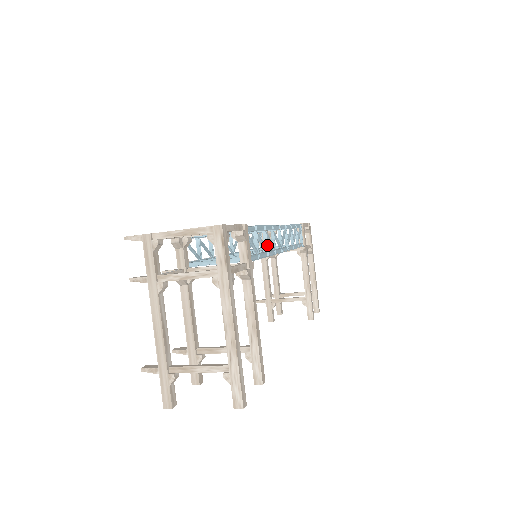
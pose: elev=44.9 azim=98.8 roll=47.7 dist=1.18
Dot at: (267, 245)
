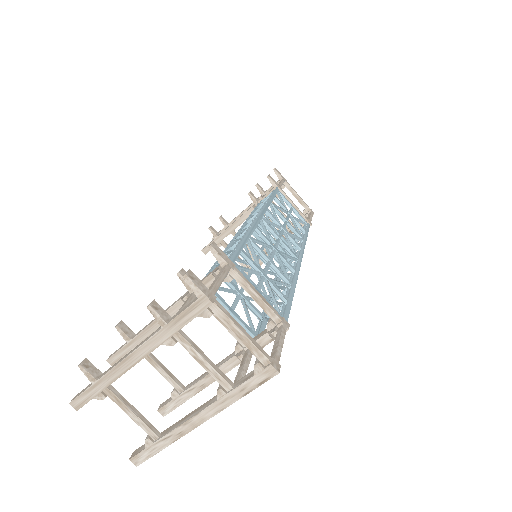
Dot at: (278, 298)
